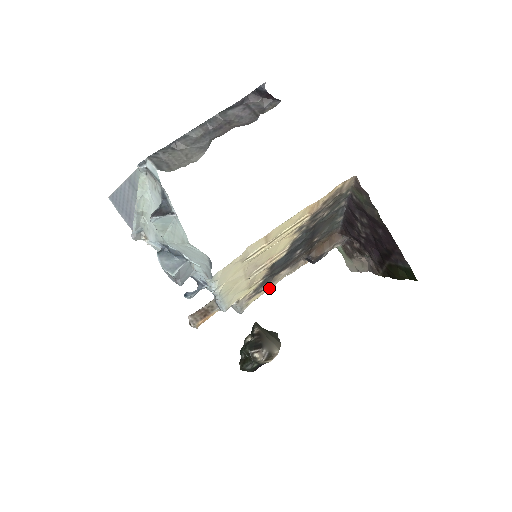
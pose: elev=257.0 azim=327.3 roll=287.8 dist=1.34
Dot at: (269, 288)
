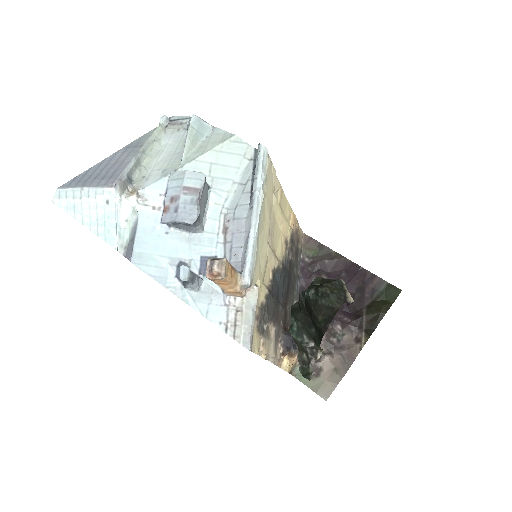
Dot at: (262, 351)
